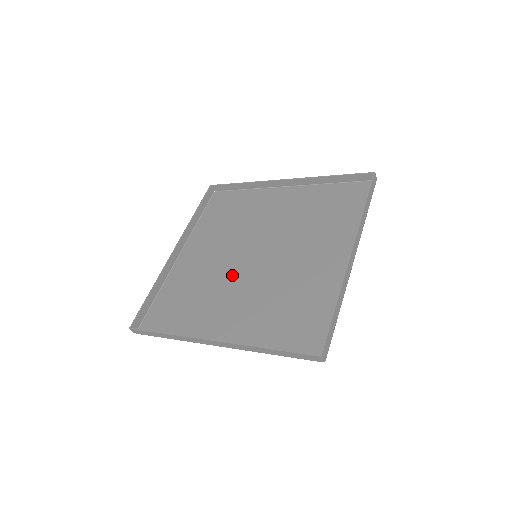
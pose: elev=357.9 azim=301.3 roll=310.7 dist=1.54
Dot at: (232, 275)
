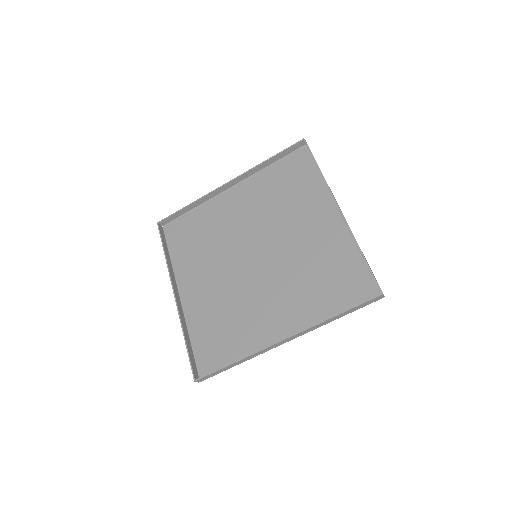
Dot at: (232, 253)
